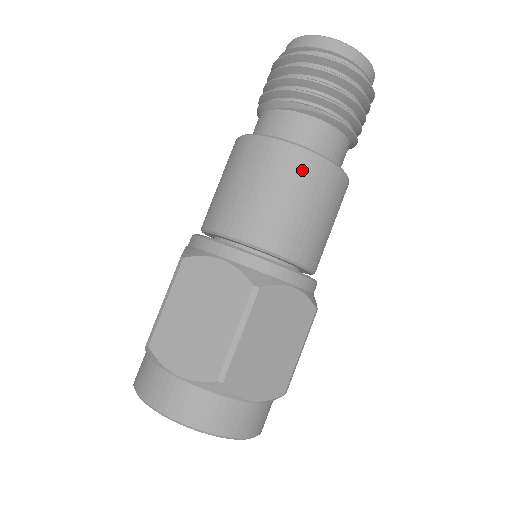
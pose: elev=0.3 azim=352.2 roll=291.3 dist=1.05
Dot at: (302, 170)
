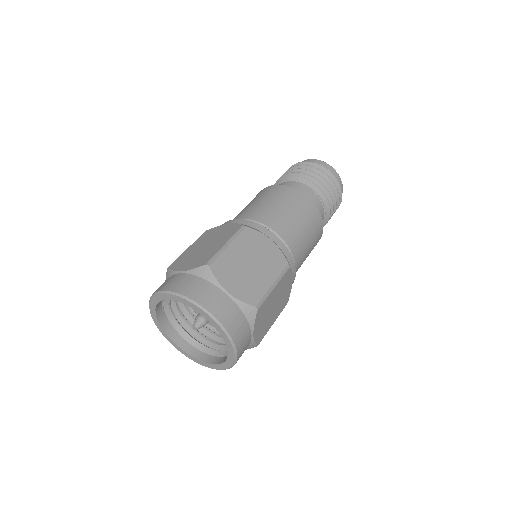
Dot at: (286, 193)
